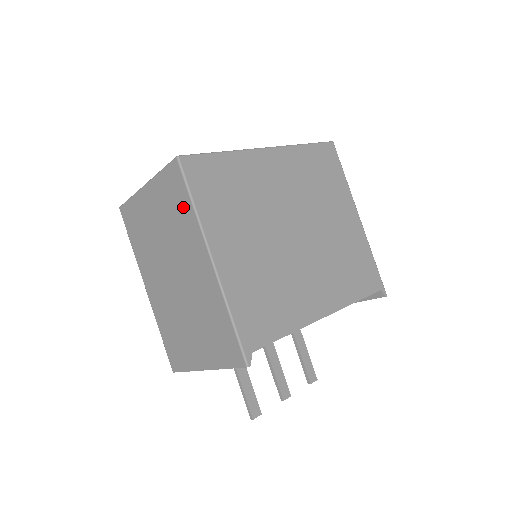
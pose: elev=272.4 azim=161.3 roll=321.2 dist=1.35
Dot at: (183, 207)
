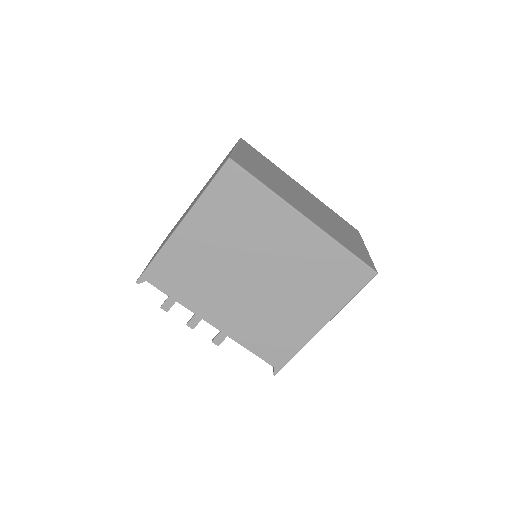
Dot at: occluded
